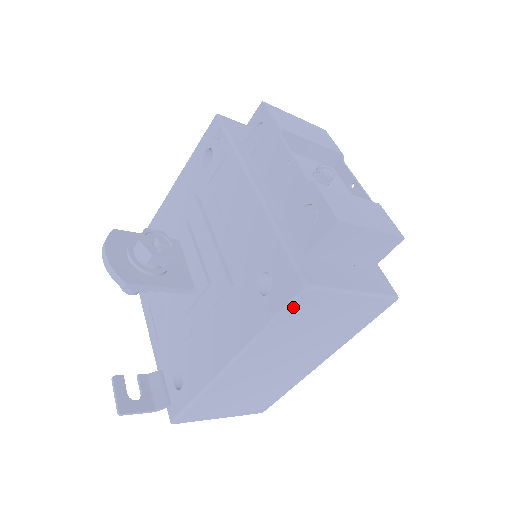
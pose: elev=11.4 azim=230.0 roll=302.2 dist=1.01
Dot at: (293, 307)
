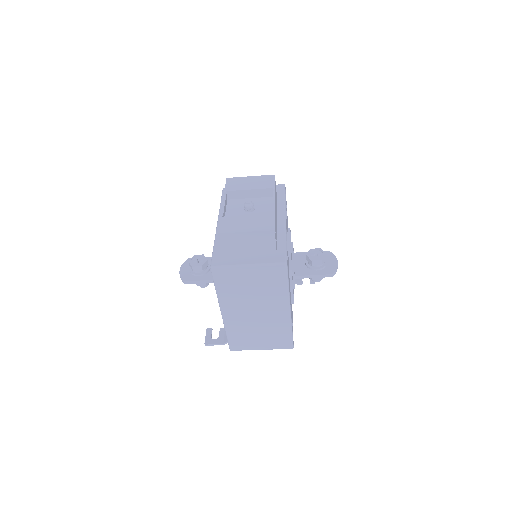
Dot at: (216, 278)
